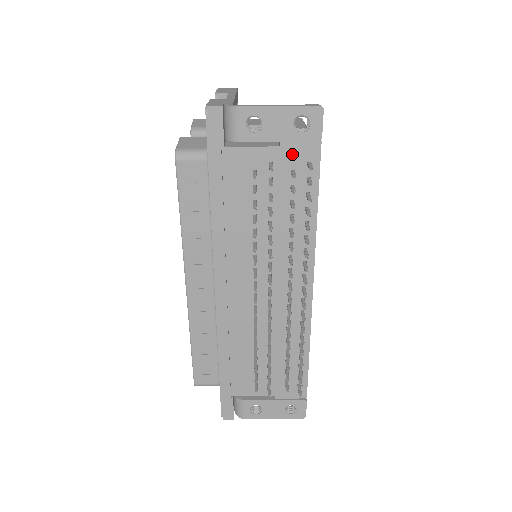
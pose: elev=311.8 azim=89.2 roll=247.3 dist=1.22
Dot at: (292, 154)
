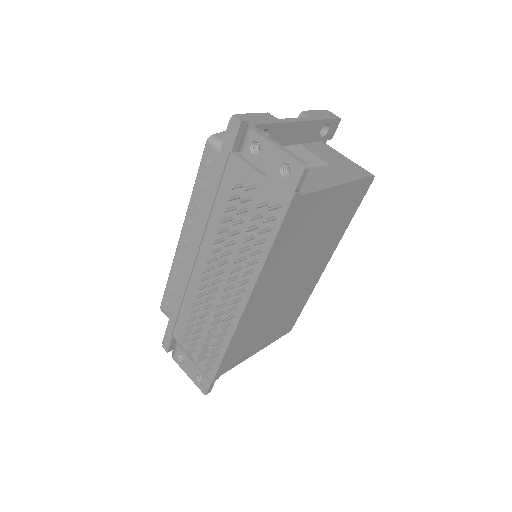
Dot at: (271, 190)
